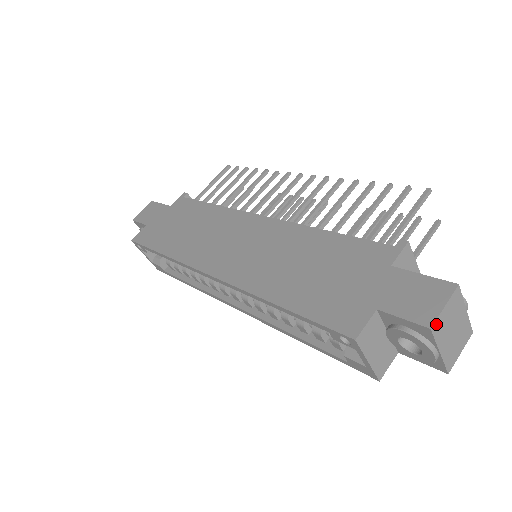
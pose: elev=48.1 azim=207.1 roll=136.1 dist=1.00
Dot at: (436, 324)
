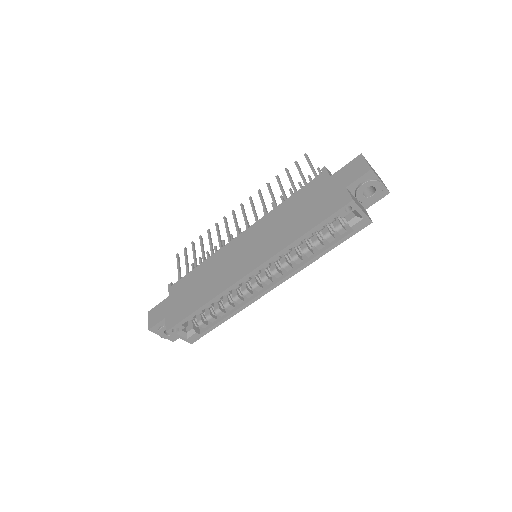
Dot at: (371, 168)
